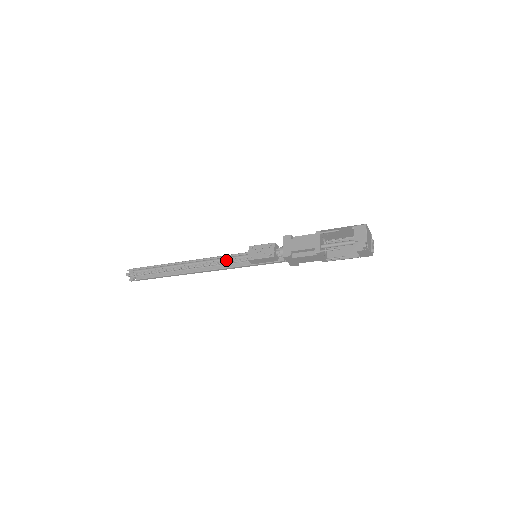
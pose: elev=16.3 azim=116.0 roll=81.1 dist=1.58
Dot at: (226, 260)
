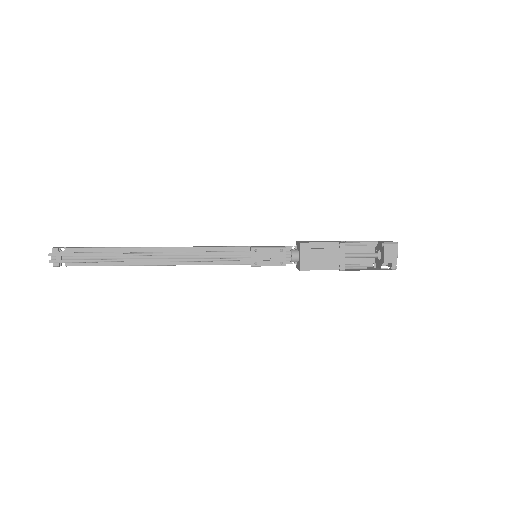
Dot at: (217, 259)
